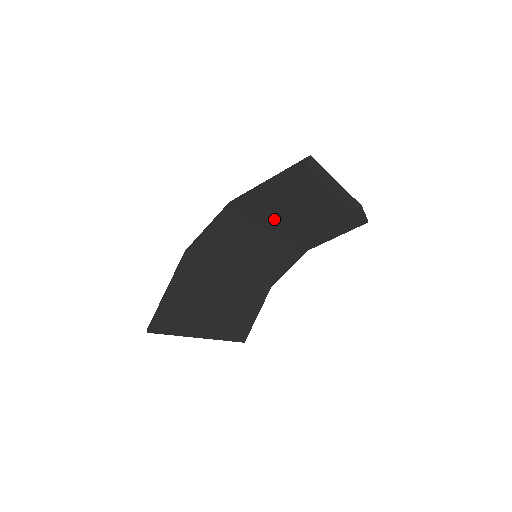
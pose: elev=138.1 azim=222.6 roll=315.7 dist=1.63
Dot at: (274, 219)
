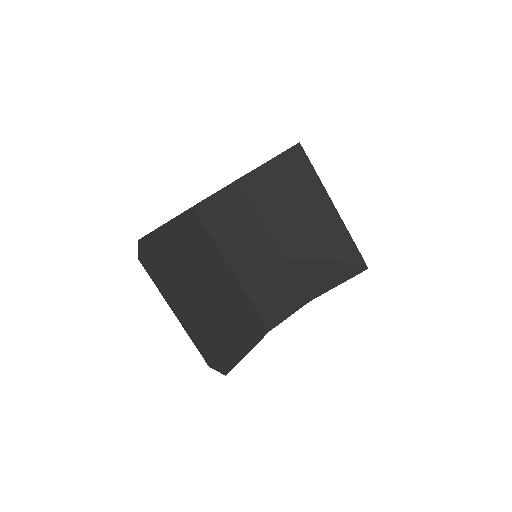
Dot at: (276, 217)
